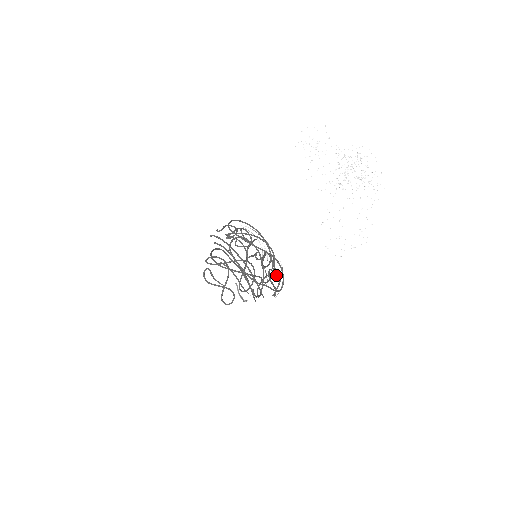
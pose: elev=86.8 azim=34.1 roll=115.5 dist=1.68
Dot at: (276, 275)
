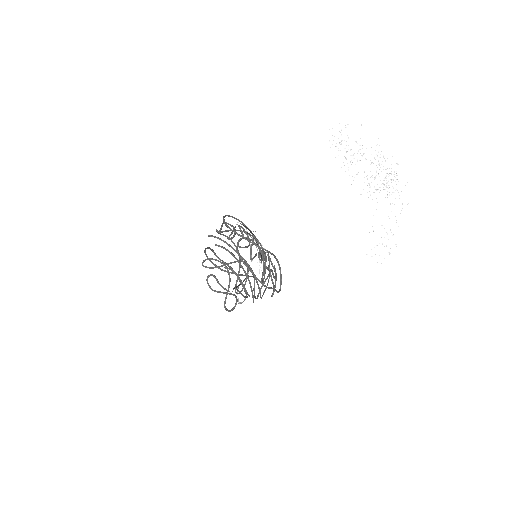
Dot at: (273, 274)
